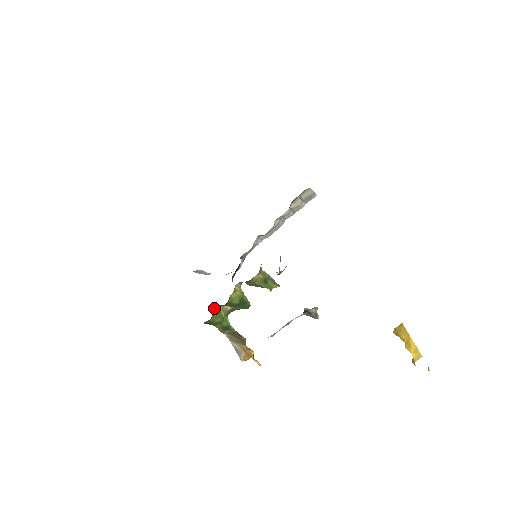
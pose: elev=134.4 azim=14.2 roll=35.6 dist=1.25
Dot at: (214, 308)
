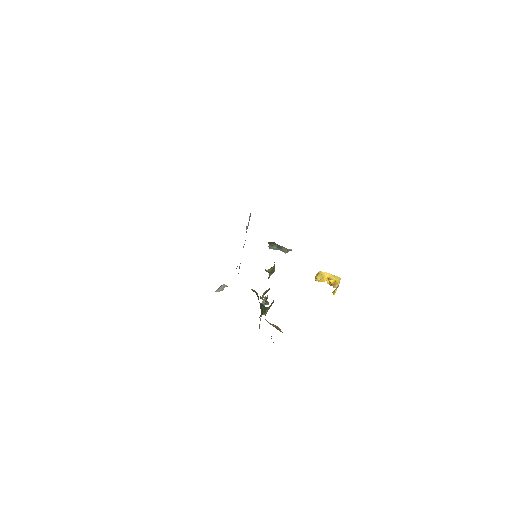
Dot at: occluded
